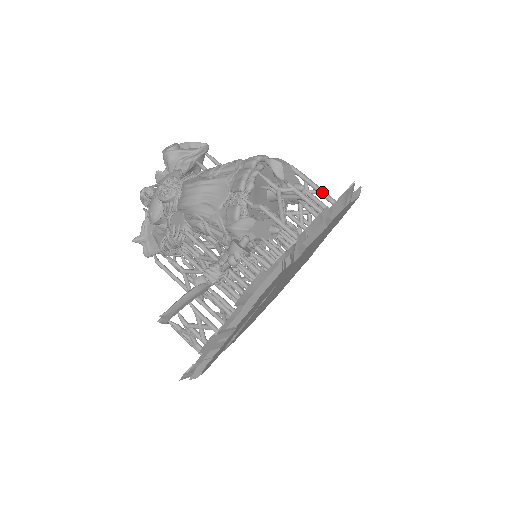
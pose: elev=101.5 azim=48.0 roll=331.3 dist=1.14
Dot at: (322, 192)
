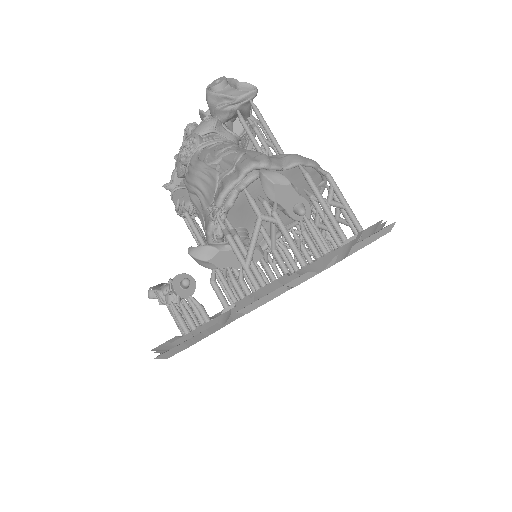
Dot at: (332, 220)
